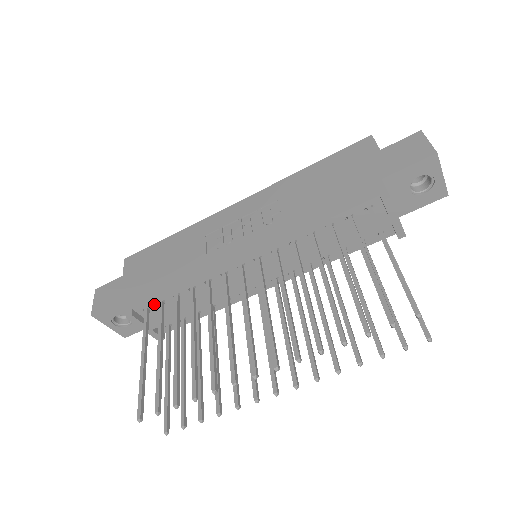
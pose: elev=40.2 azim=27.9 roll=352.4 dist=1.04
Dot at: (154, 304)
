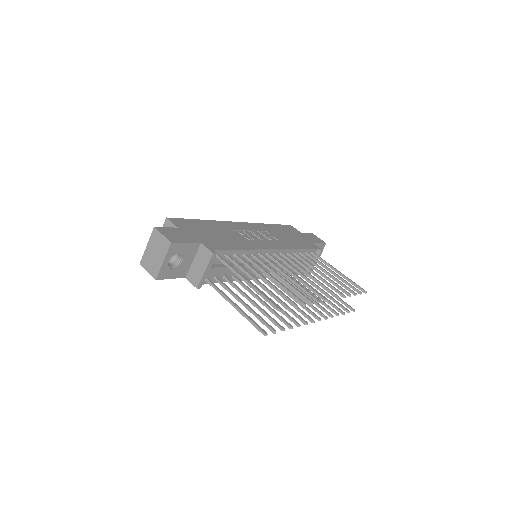
Dot at: (223, 254)
